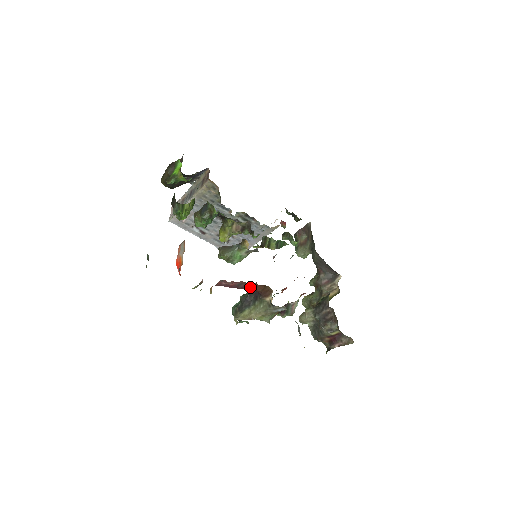
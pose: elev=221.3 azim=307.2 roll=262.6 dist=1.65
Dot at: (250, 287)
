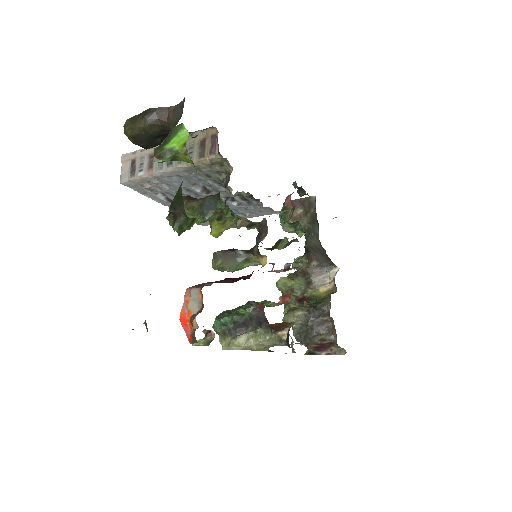
Dot at: occluded
